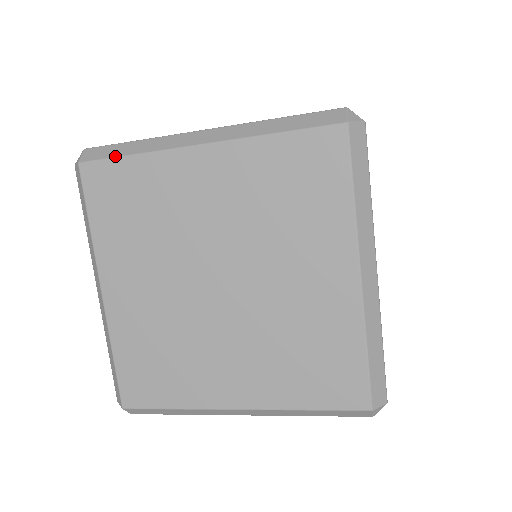
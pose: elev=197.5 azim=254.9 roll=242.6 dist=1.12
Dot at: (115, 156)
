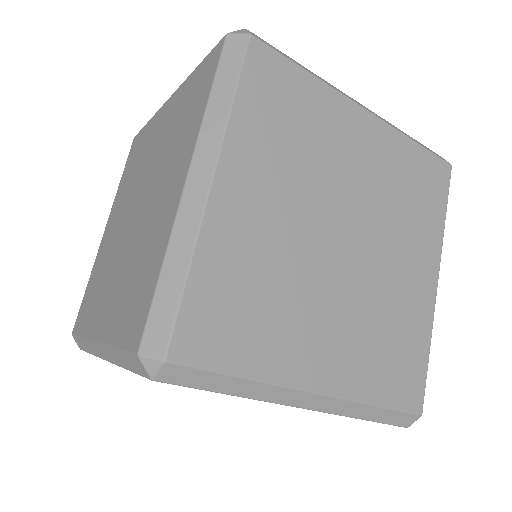
Dot at: (291, 59)
